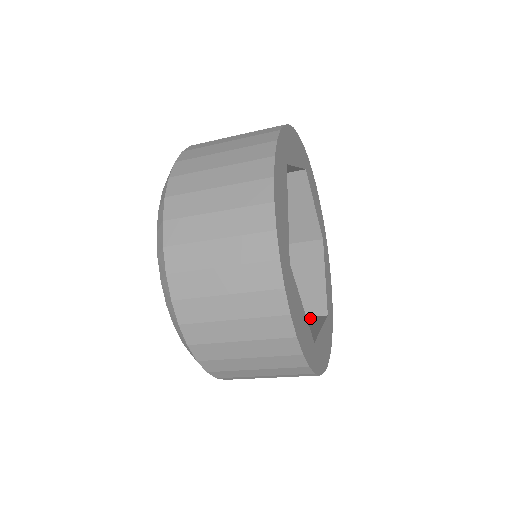
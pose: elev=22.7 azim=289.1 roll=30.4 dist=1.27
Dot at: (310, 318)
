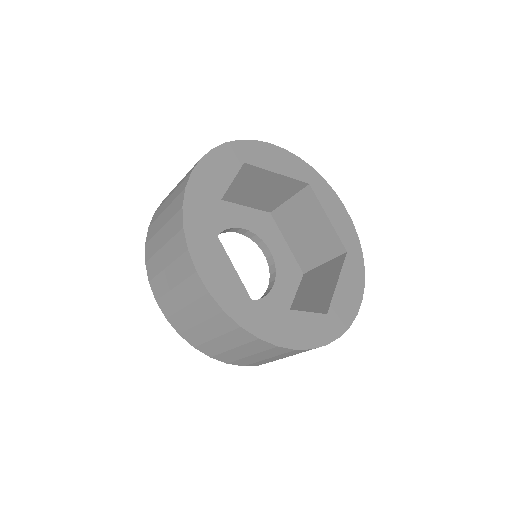
Dot at: occluded
